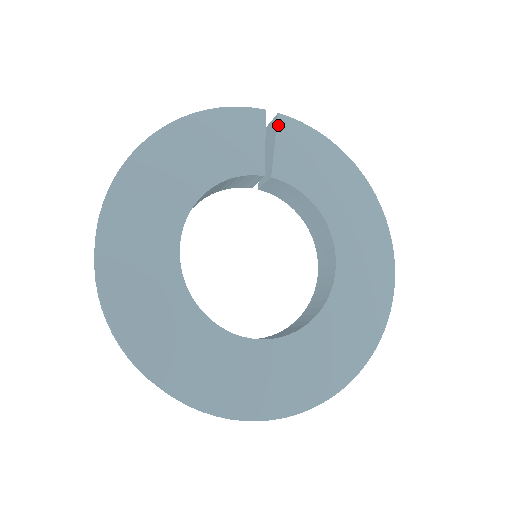
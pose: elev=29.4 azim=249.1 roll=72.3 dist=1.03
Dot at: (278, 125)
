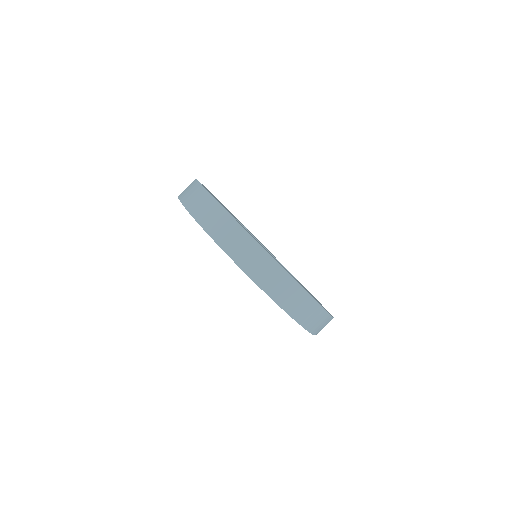
Dot at: occluded
